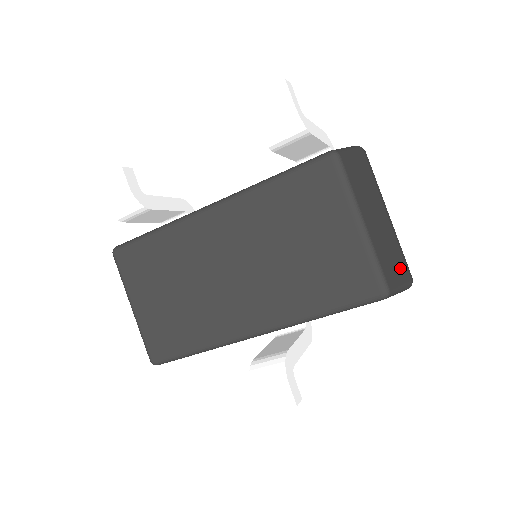
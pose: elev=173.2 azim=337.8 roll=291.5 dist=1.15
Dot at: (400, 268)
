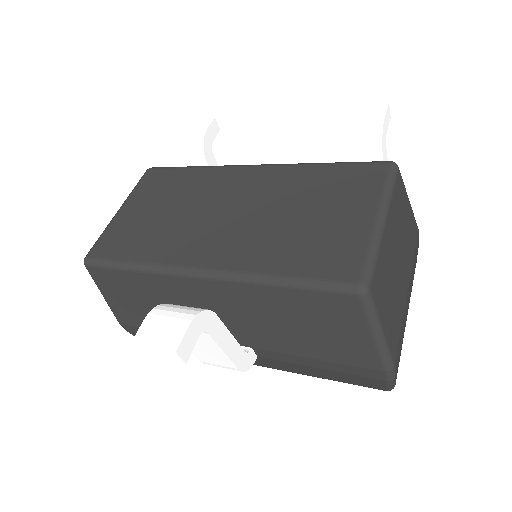
Dot at: (391, 326)
